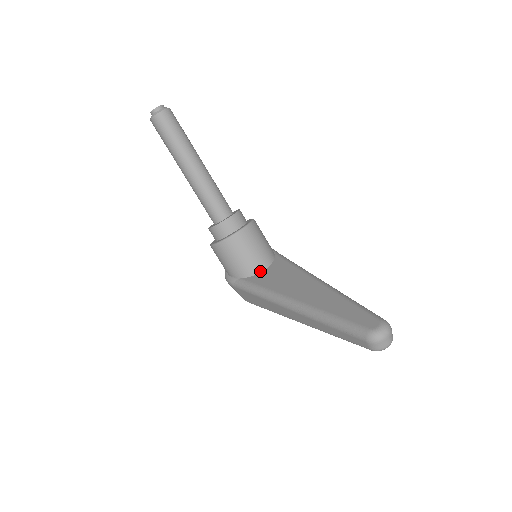
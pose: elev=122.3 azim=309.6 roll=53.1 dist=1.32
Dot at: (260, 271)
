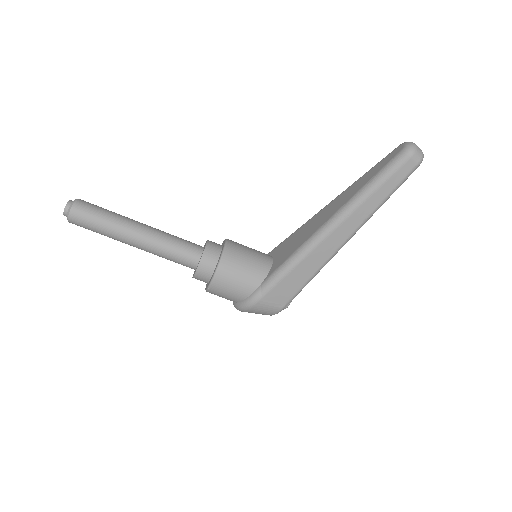
Dot at: (271, 263)
